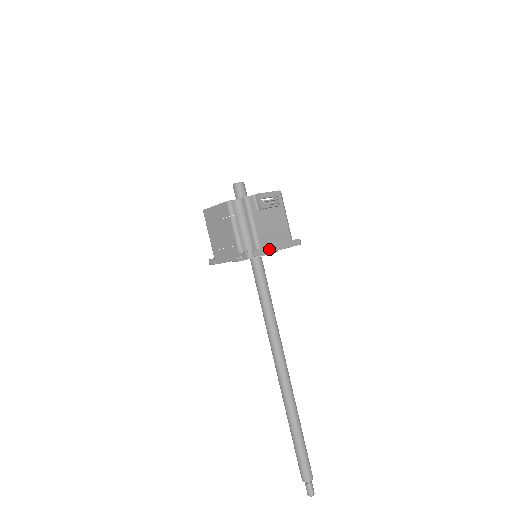
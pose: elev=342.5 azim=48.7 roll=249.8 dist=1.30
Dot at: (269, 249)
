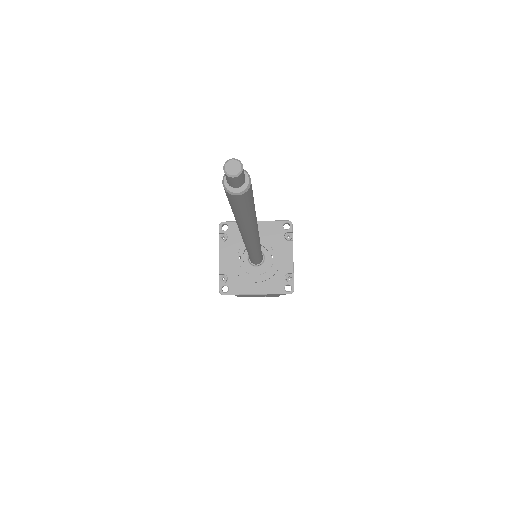
Dot at: occluded
